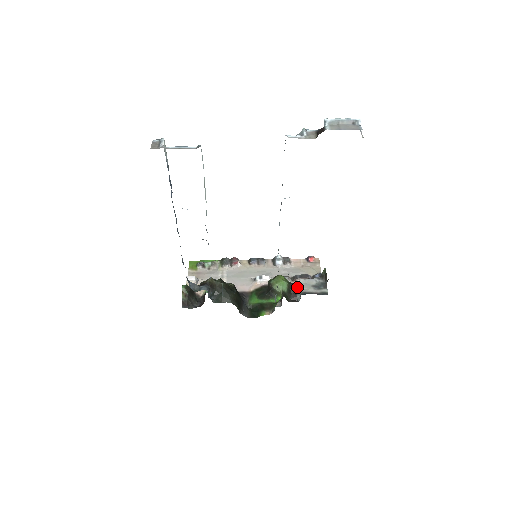
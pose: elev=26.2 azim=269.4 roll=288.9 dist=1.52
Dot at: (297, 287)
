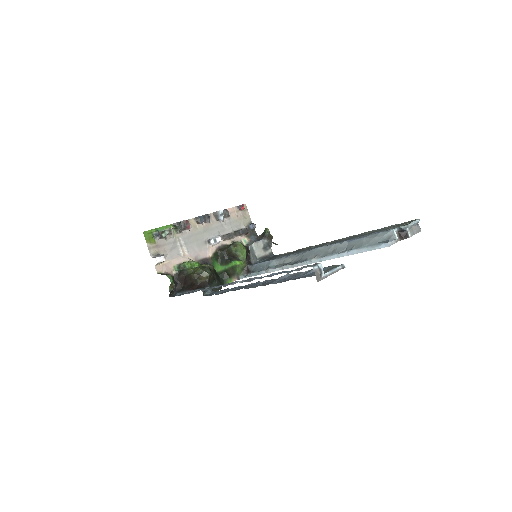
Dot at: (243, 244)
